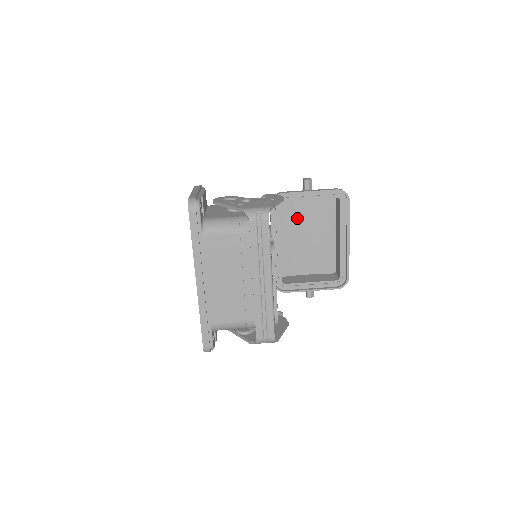
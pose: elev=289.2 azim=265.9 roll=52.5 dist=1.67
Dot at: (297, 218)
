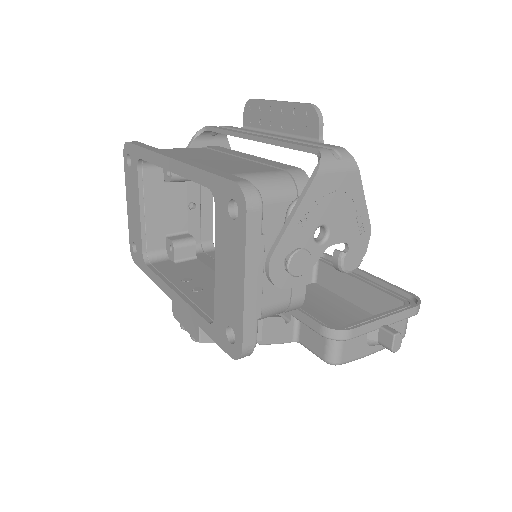
Dot at: occluded
